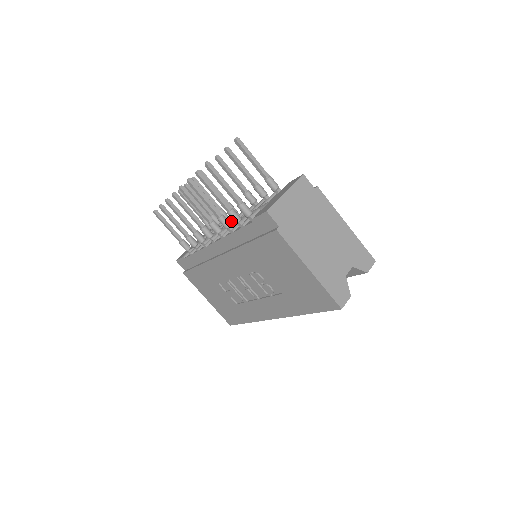
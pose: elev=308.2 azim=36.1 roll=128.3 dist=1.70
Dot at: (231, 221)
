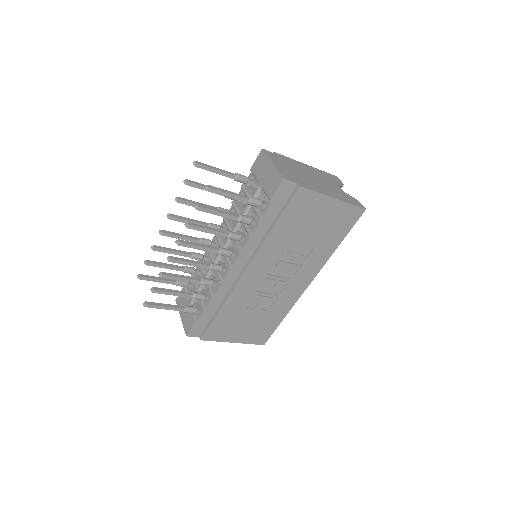
Dot at: (211, 252)
